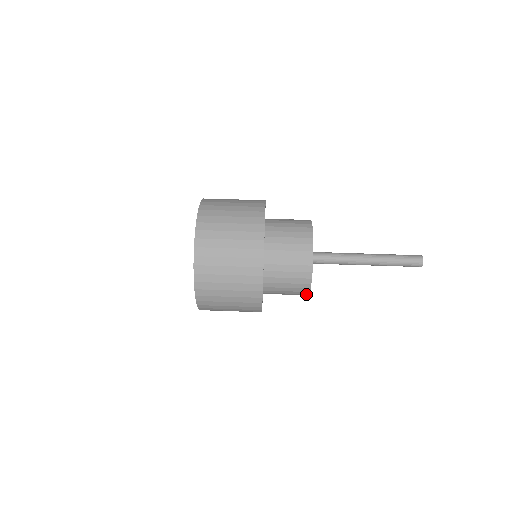
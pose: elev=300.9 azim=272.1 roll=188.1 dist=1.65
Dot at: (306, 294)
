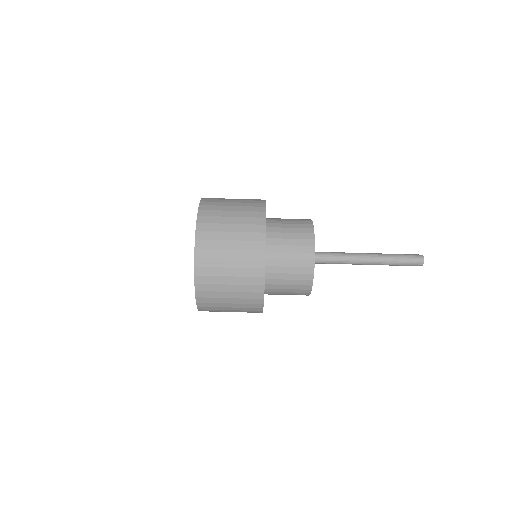
Dot at: (308, 293)
